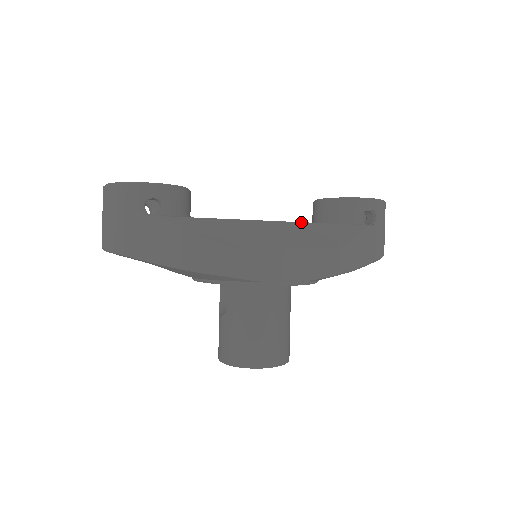
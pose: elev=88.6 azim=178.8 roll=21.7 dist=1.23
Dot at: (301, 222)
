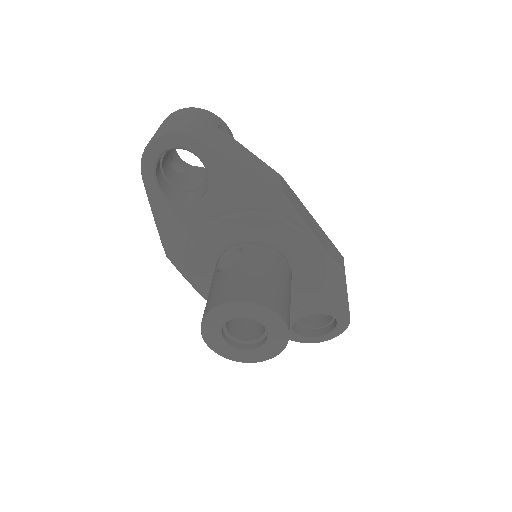
Dot at: occluded
